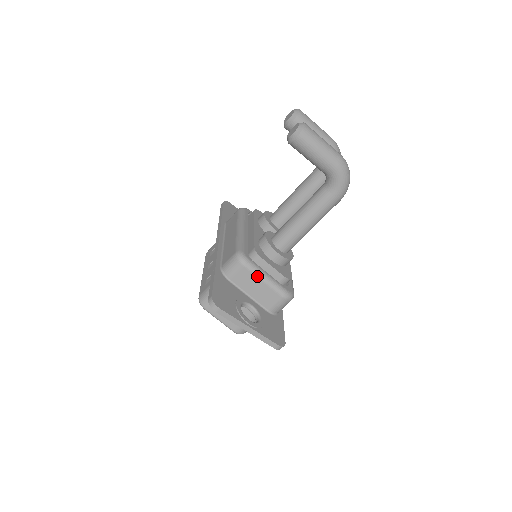
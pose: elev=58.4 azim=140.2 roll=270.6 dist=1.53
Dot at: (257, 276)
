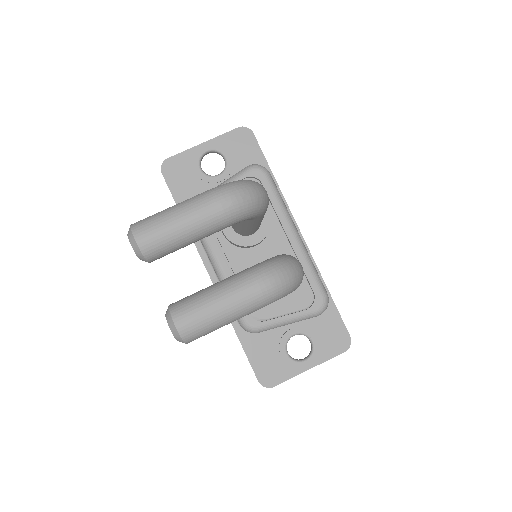
Dot at: occluded
